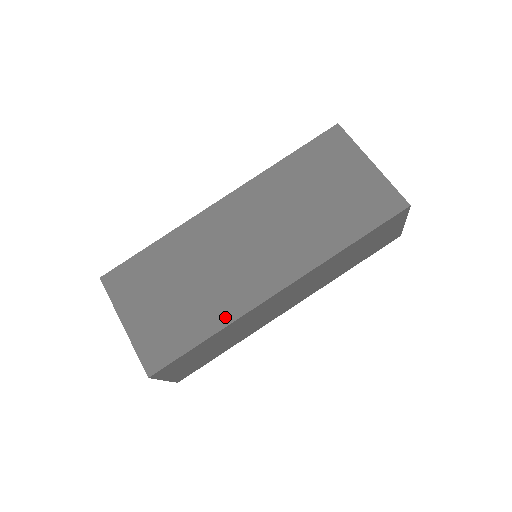
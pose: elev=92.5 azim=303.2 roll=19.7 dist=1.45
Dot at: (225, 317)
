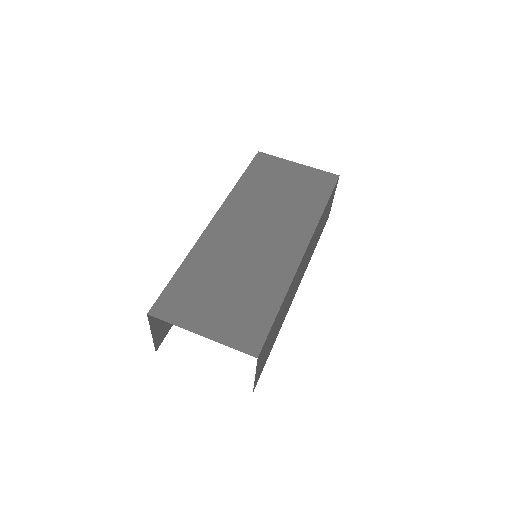
Dot at: (282, 285)
